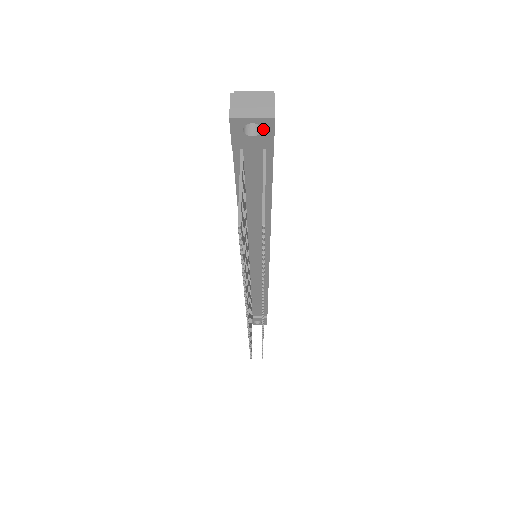
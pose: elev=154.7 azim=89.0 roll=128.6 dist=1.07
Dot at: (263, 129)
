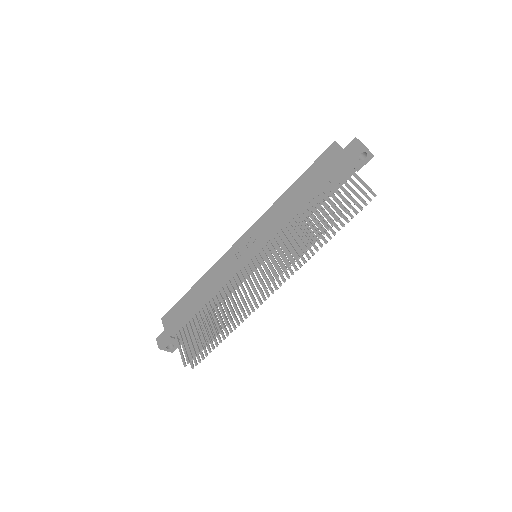
Dot at: (366, 159)
